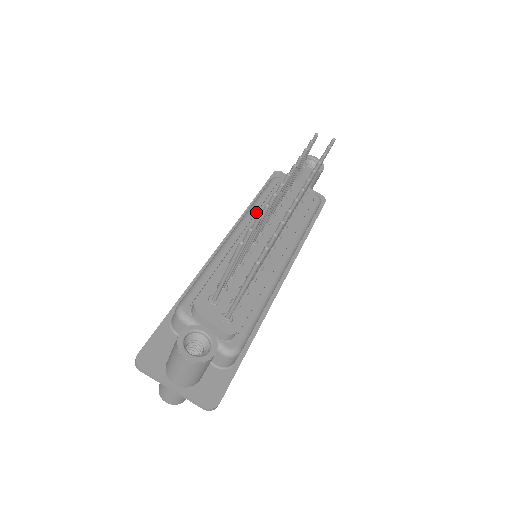
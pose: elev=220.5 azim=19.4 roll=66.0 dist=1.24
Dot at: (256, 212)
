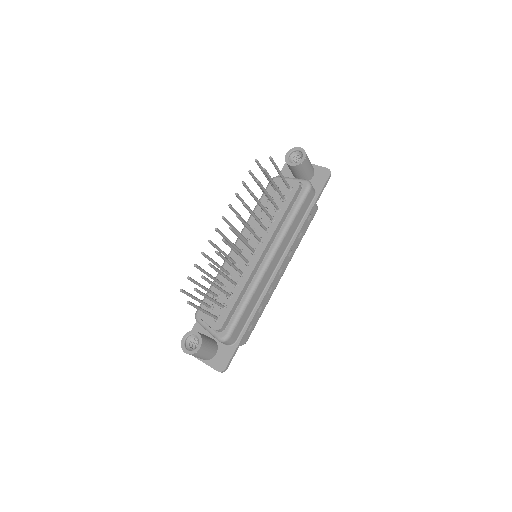
Dot at: occluded
